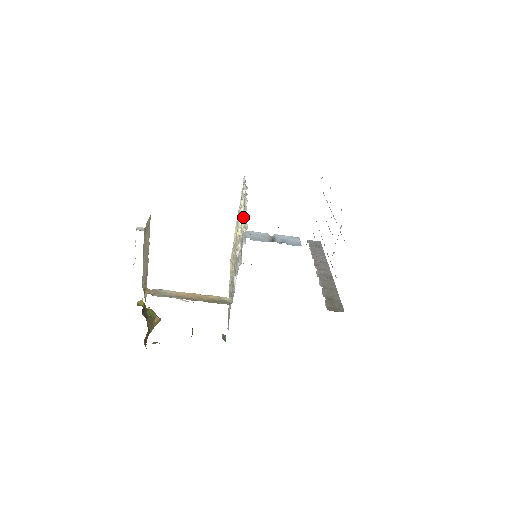
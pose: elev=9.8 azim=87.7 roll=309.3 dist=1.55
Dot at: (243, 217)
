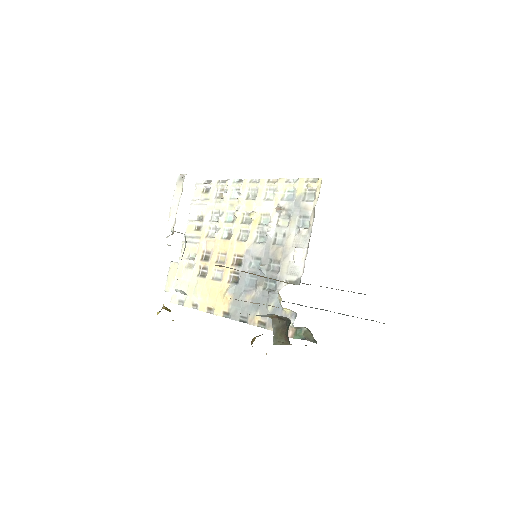
Dot at: (262, 195)
